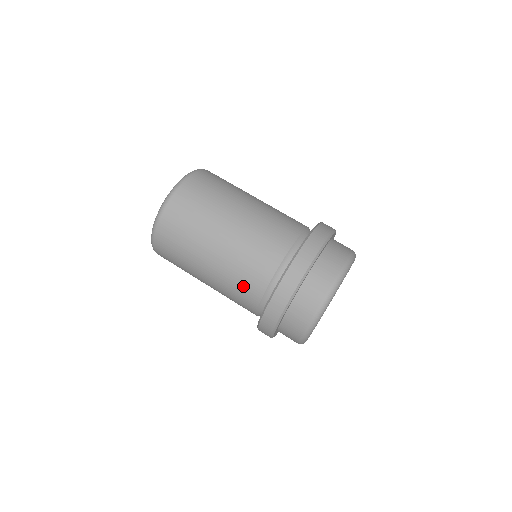
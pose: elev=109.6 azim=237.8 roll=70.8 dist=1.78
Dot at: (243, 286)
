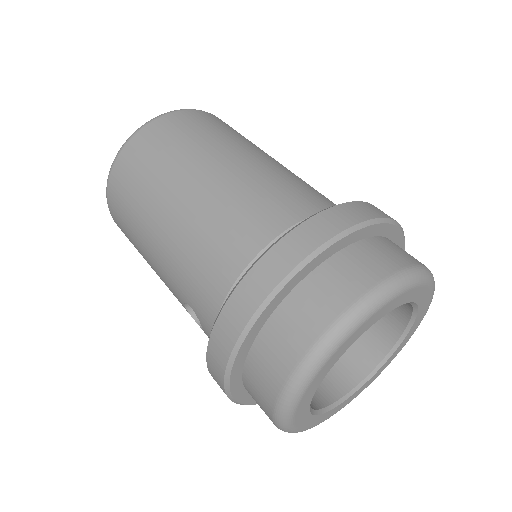
Dot at: (216, 247)
